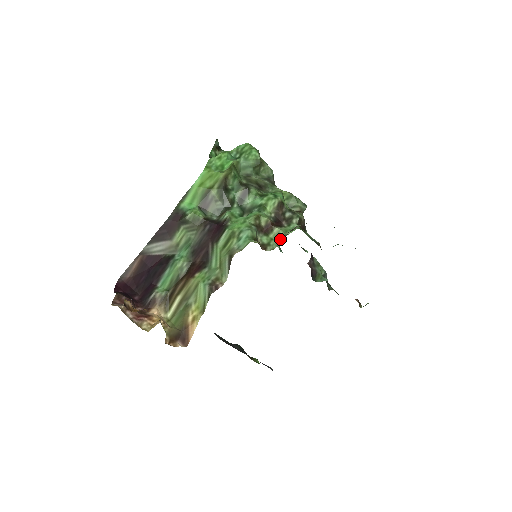
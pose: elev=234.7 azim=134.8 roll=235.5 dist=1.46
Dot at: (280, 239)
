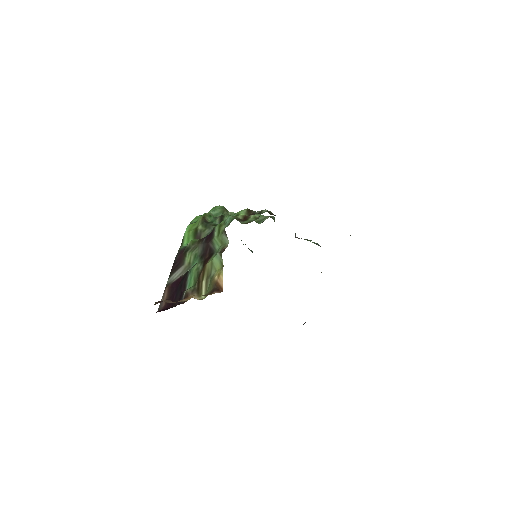
Dot at: (258, 218)
